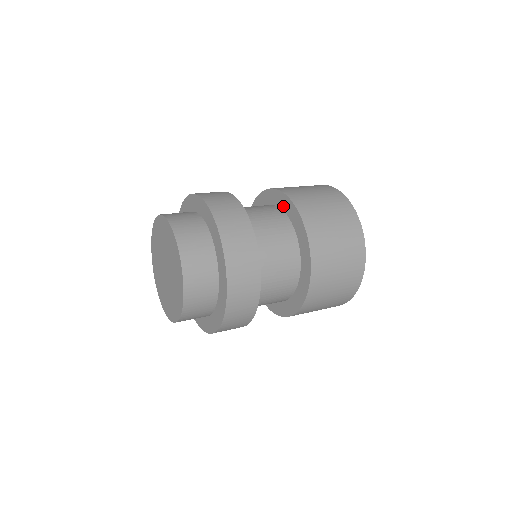
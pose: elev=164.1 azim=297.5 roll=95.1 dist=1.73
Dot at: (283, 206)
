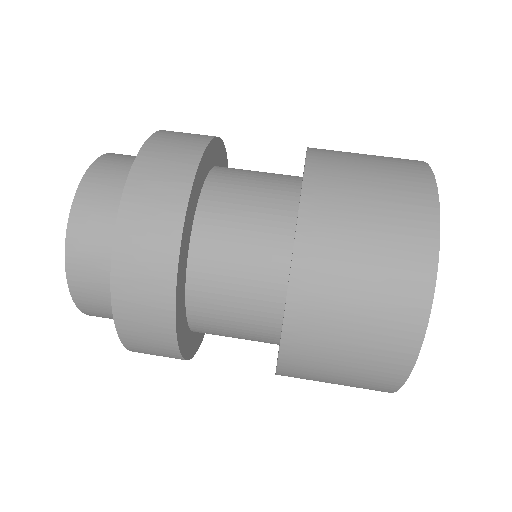
Dot at: occluded
